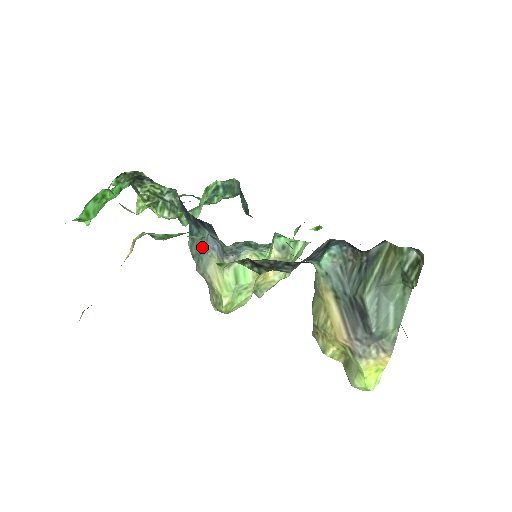
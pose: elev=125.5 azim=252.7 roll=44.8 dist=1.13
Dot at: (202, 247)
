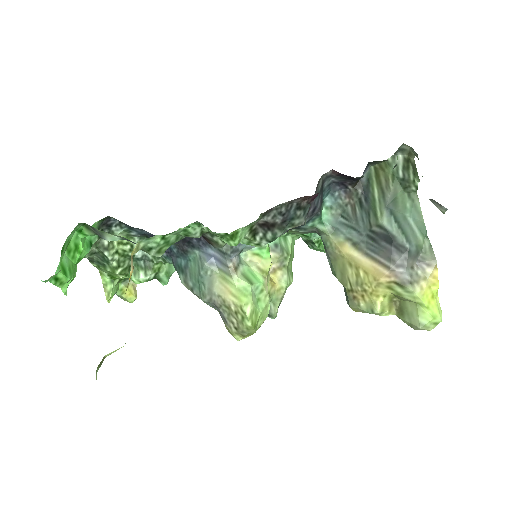
Dot at: (198, 271)
